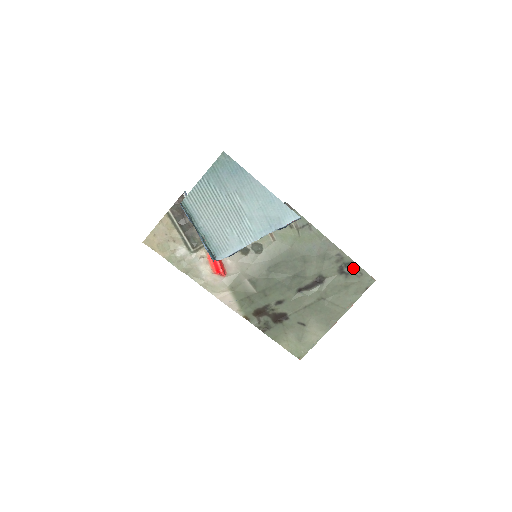
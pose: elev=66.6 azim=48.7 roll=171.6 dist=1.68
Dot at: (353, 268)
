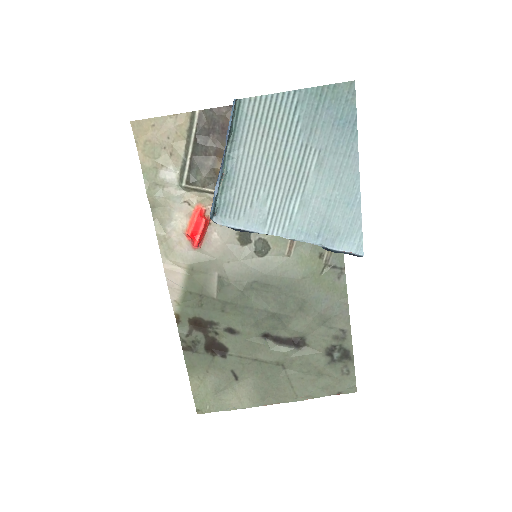
Dot at: (345, 359)
